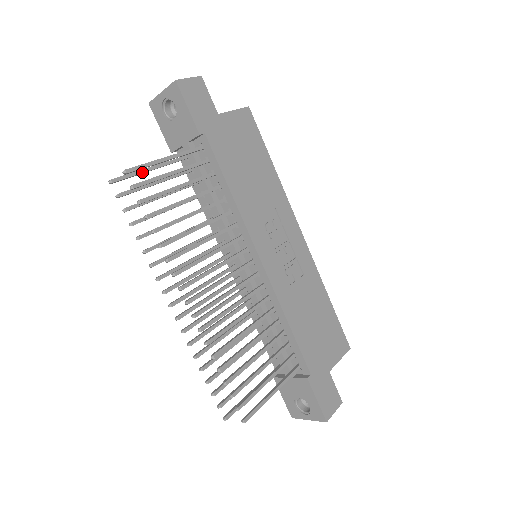
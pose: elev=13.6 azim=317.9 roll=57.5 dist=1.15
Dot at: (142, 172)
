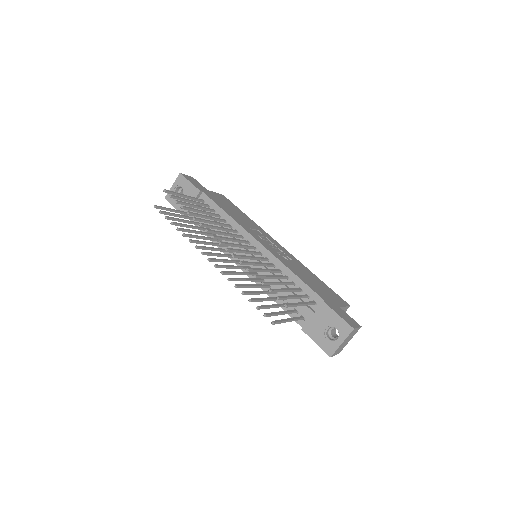
Dot at: (171, 209)
